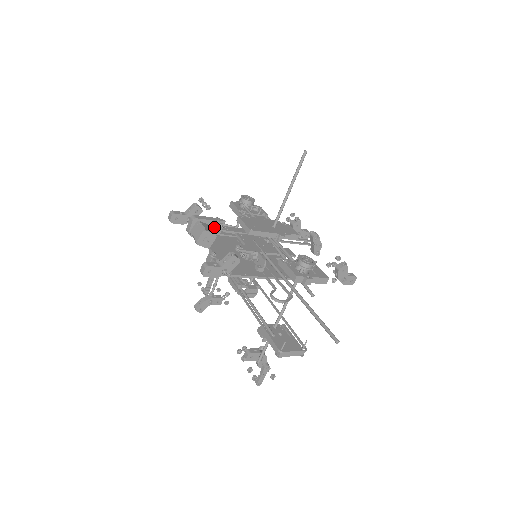
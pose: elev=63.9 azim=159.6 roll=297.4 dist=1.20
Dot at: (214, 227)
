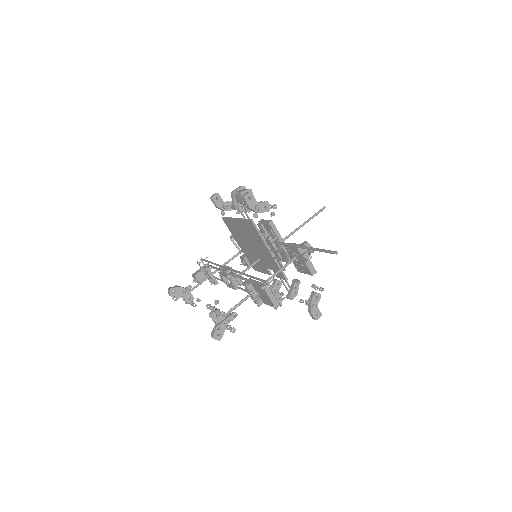
Dot at: occluded
